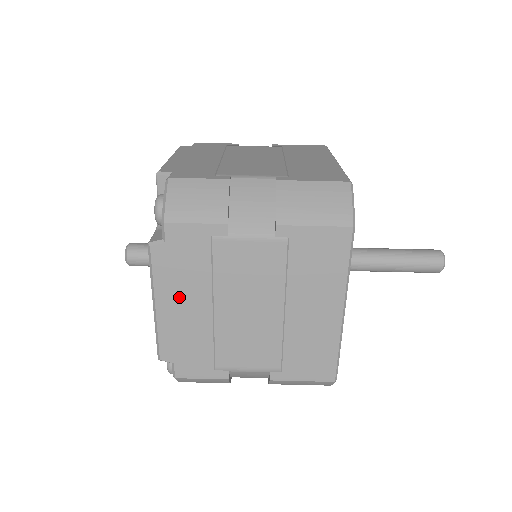
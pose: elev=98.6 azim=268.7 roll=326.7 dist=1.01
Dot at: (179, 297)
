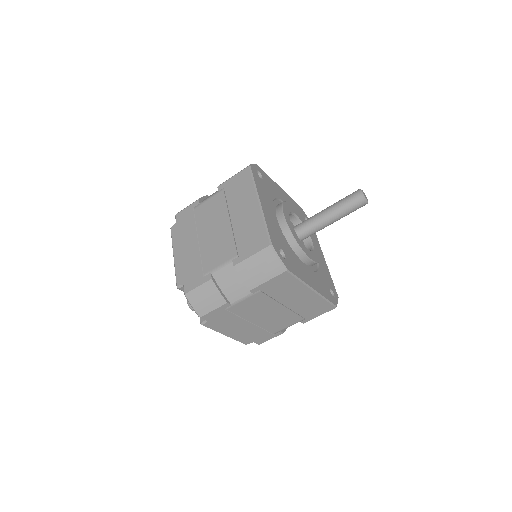
Dot at: (232, 328)
